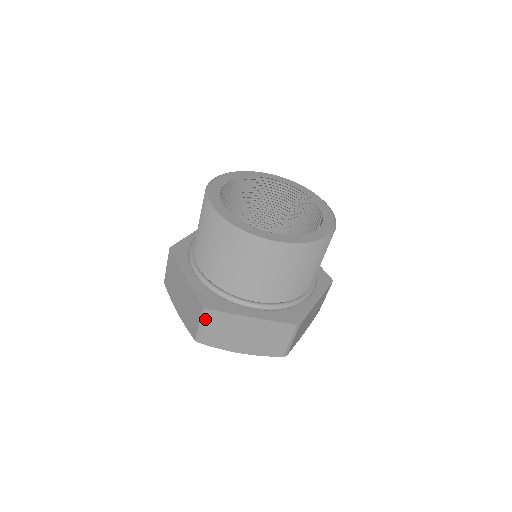
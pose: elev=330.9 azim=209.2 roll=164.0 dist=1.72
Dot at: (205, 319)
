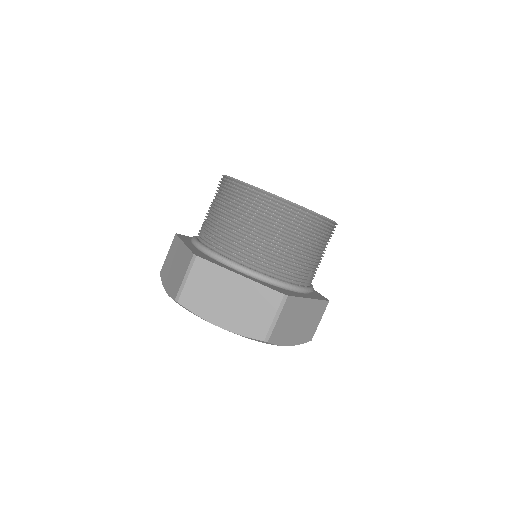
Dot at: (192, 269)
